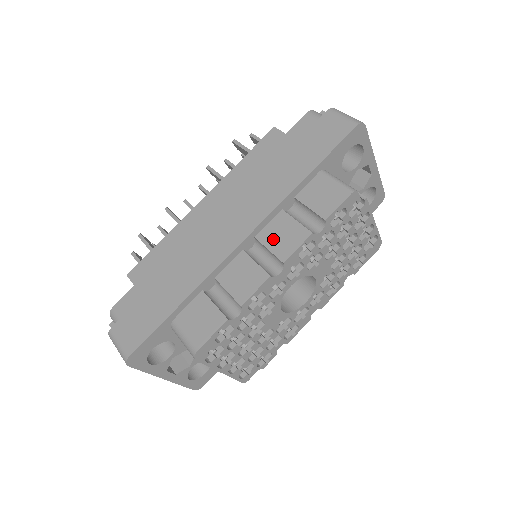
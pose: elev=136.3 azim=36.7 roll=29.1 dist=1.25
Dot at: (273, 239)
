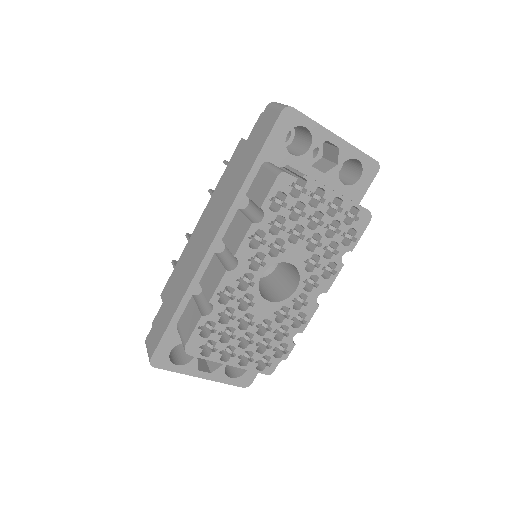
Dot at: (231, 237)
